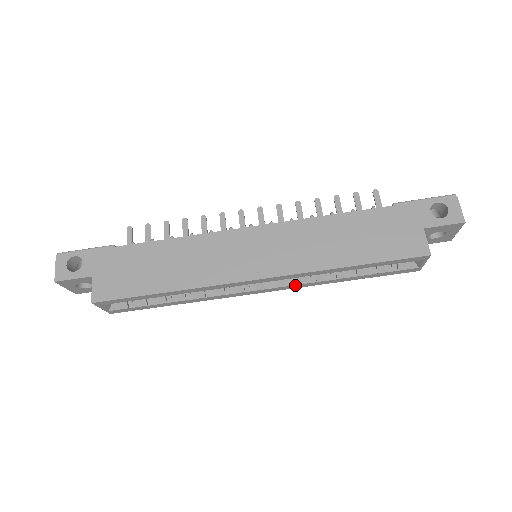
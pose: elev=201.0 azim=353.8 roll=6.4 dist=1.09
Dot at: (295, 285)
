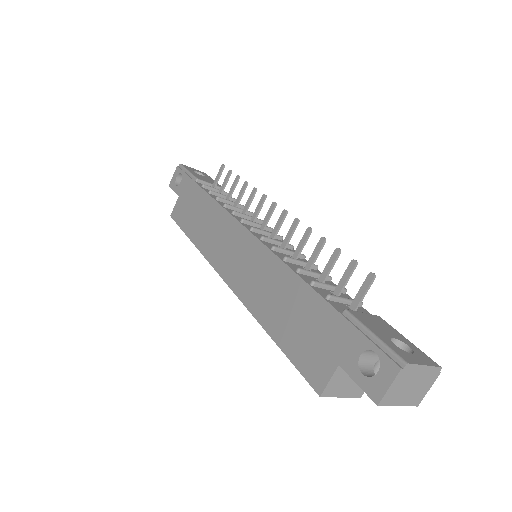
Dot at: occluded
